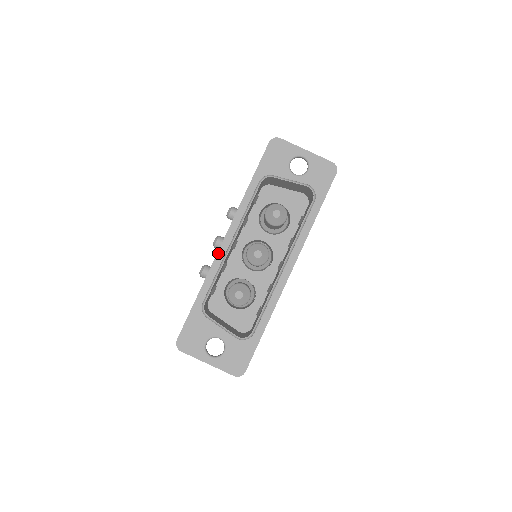
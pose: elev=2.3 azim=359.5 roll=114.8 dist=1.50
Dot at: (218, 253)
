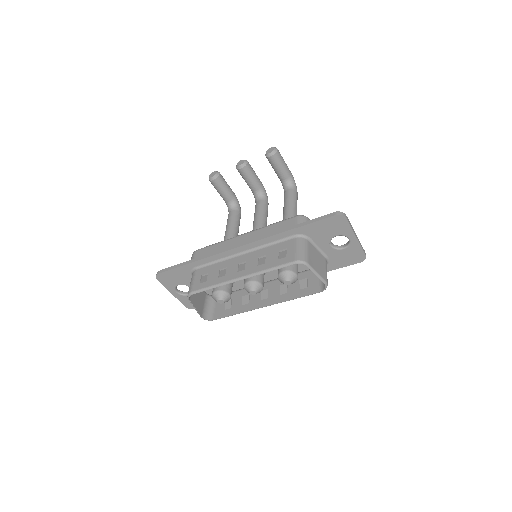
Dot at: (228, 251)
